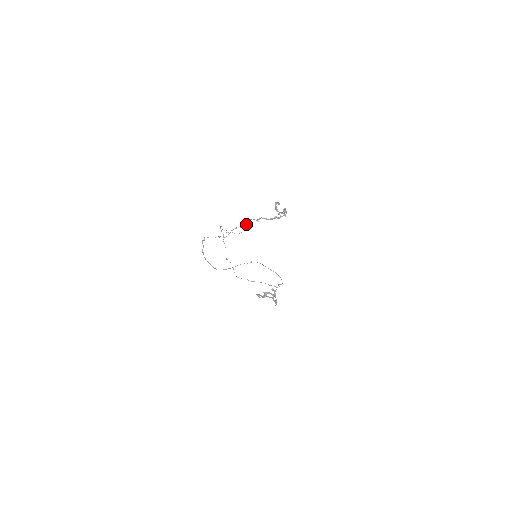
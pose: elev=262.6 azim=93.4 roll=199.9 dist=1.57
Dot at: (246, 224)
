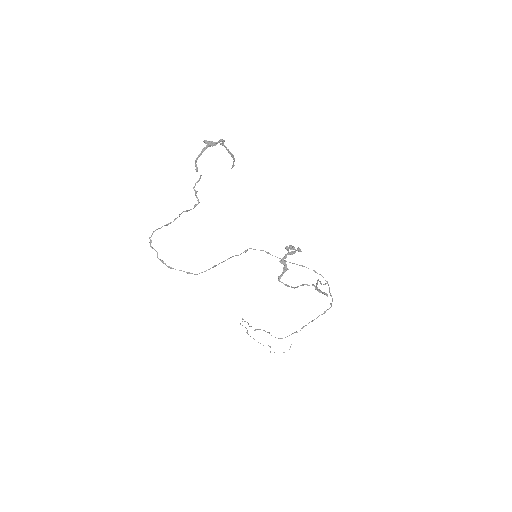
Dot at: (197, 200)
